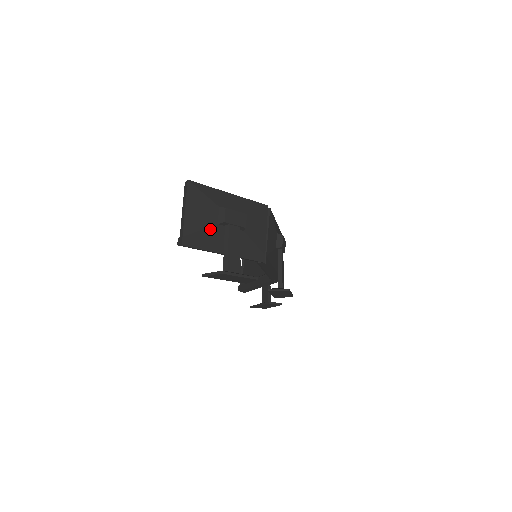
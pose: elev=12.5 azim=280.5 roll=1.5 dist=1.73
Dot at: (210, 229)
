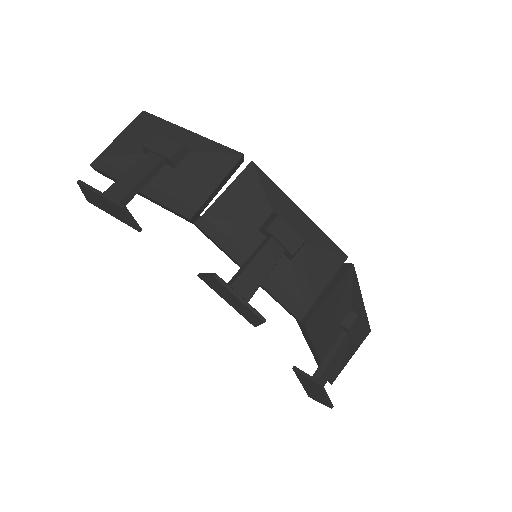
Dot at: (131, 157)
